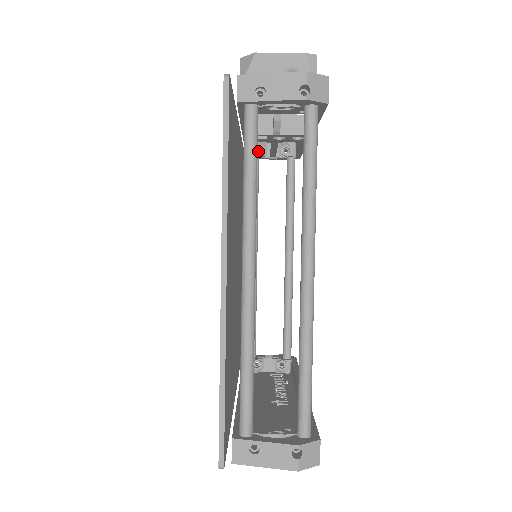
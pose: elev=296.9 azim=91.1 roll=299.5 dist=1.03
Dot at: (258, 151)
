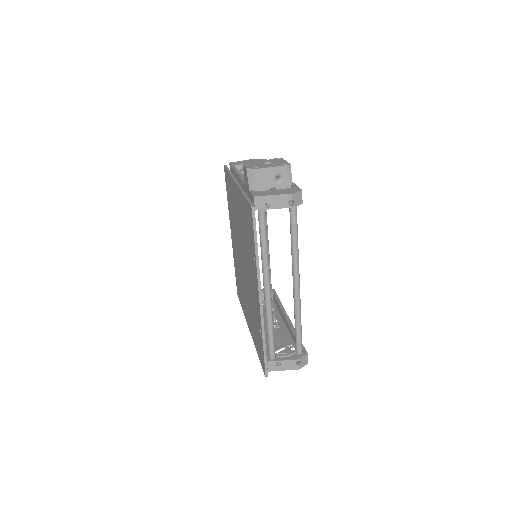
Dot at: (239, 170)
